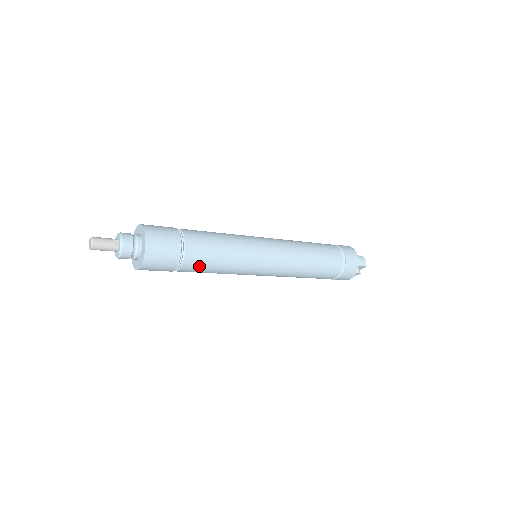
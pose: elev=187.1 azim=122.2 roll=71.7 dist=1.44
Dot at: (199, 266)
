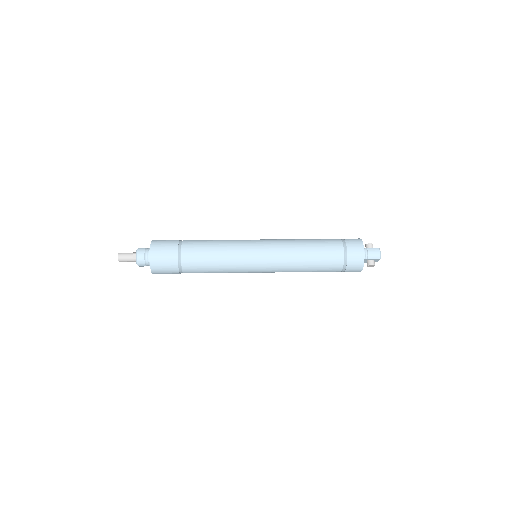
Dot at: (197, 270)
